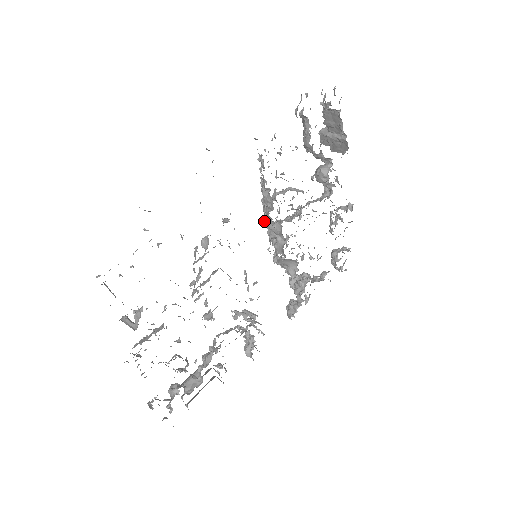
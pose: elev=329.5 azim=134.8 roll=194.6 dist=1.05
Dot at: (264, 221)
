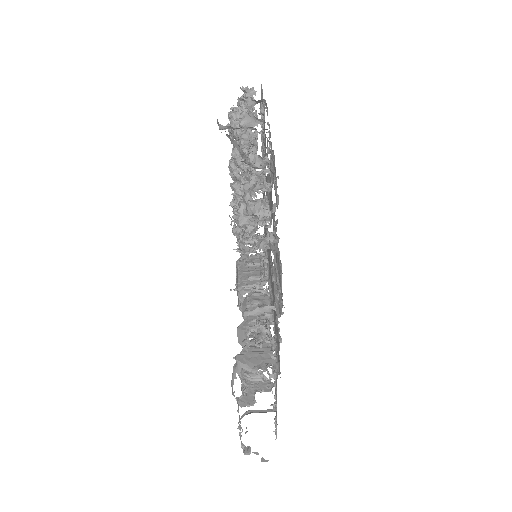
Dot at: occluded
